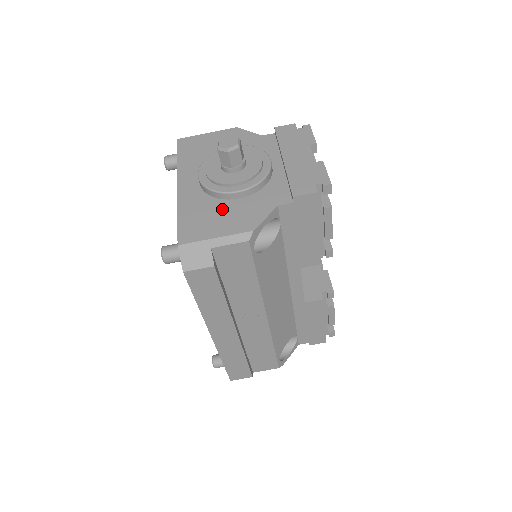
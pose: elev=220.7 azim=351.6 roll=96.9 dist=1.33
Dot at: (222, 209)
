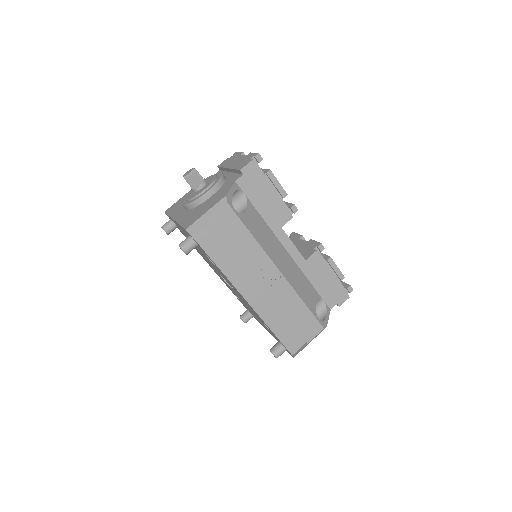
Dot at: (204, 205)
